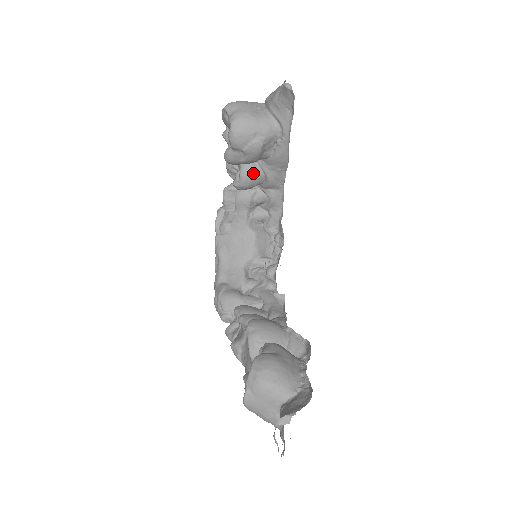
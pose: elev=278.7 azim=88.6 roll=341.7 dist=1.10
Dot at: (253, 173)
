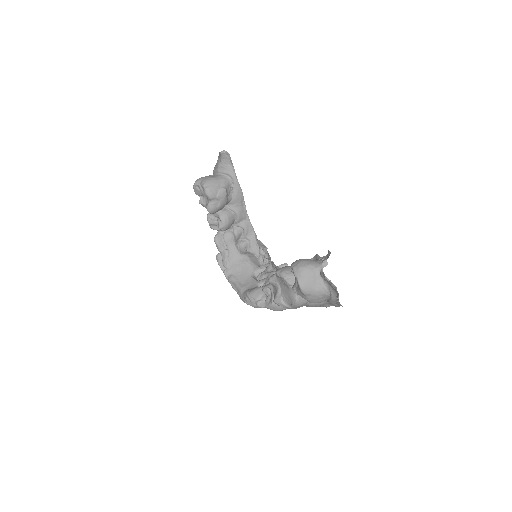
Dot at: (227, 214)
